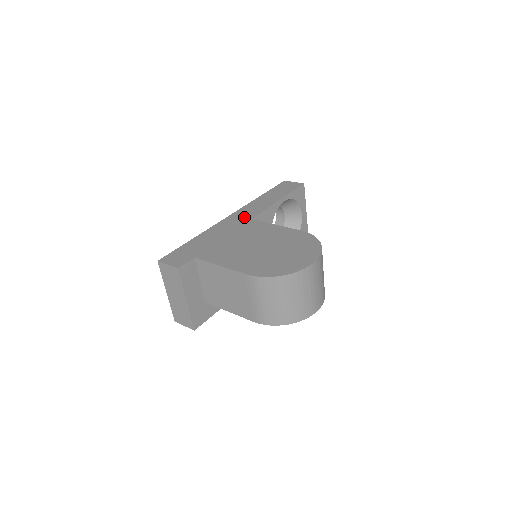
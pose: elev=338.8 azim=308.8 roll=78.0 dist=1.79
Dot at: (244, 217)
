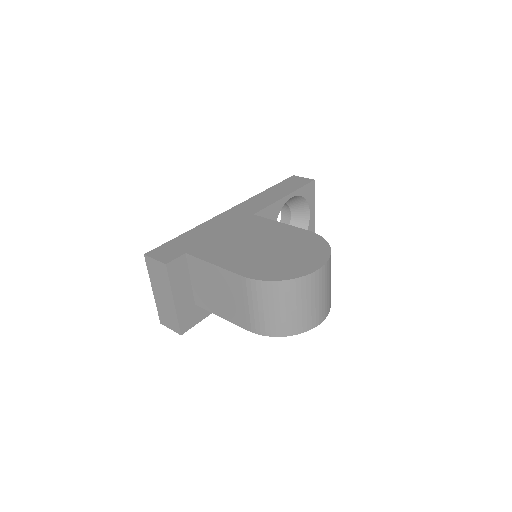
Dot at: (245, 212)
